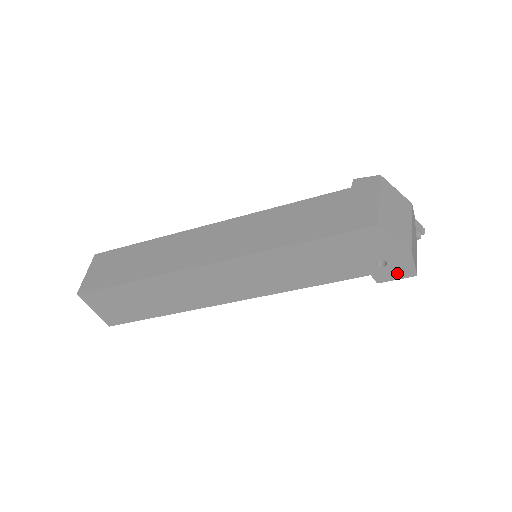
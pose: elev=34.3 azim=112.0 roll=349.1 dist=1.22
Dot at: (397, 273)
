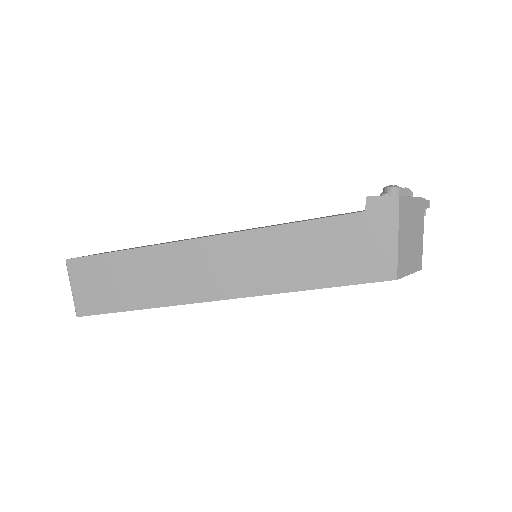
Dot at: occluded
